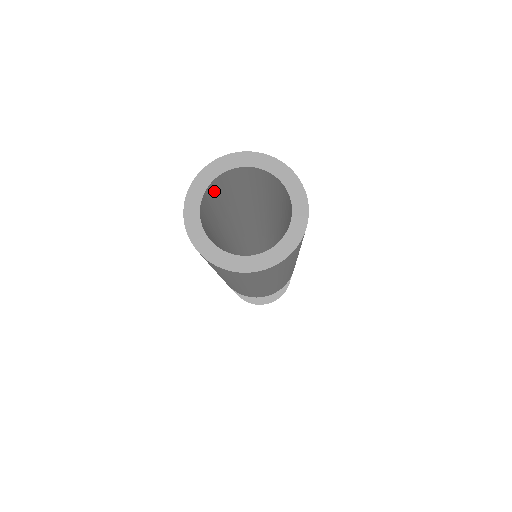
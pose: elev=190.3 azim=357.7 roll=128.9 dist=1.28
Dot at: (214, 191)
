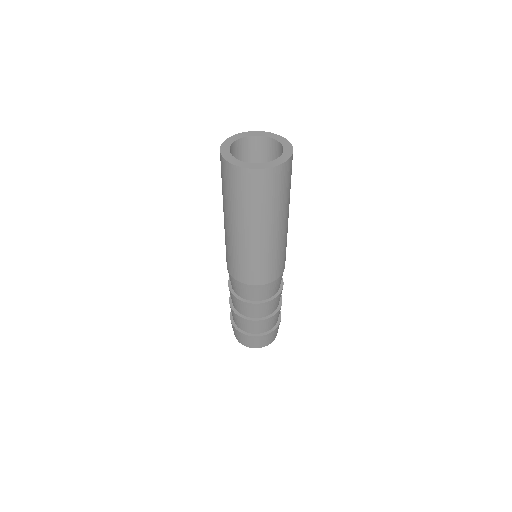
Dot at: occluded
